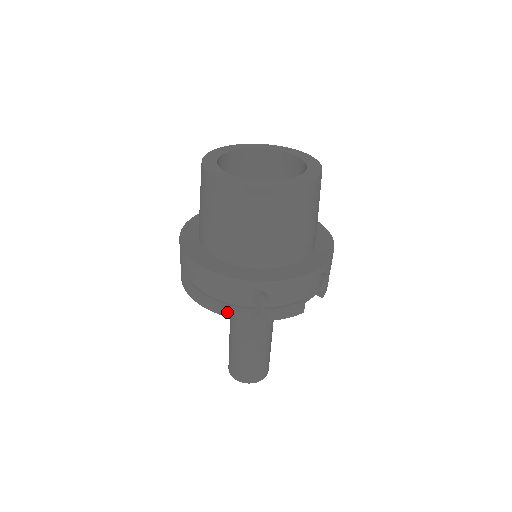
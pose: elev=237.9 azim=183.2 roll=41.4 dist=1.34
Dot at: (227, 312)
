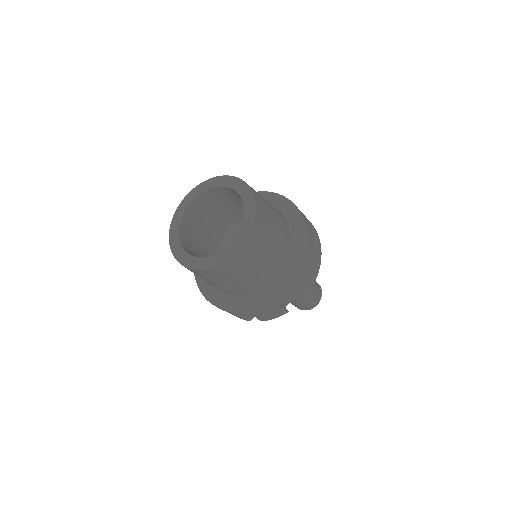
Dot at: occluded
